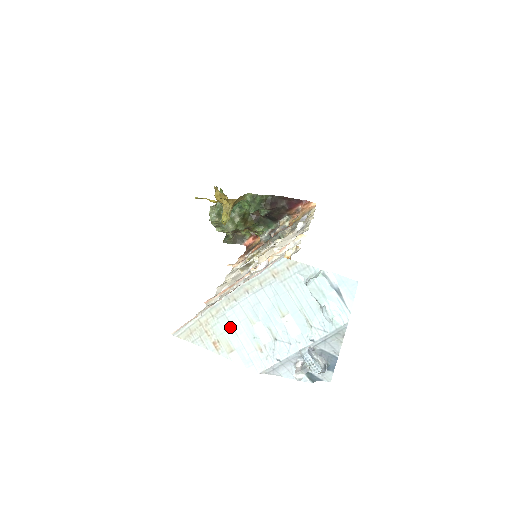
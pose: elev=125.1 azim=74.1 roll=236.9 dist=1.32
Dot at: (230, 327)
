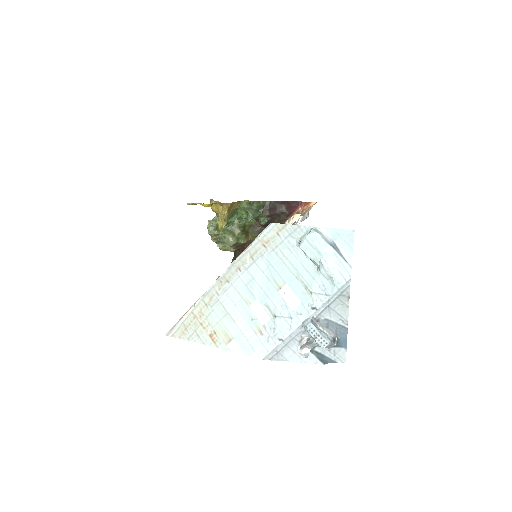
Dot at: (225, 313)
